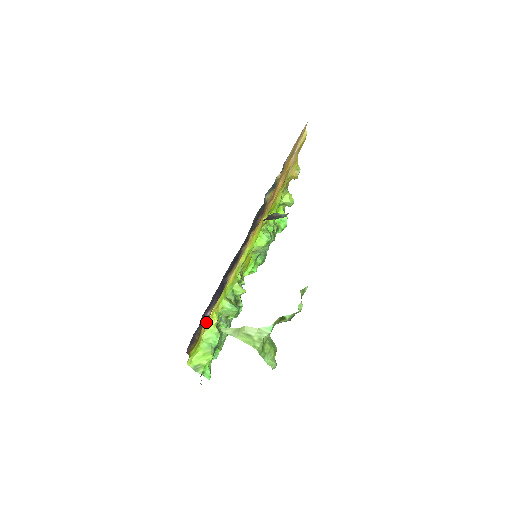
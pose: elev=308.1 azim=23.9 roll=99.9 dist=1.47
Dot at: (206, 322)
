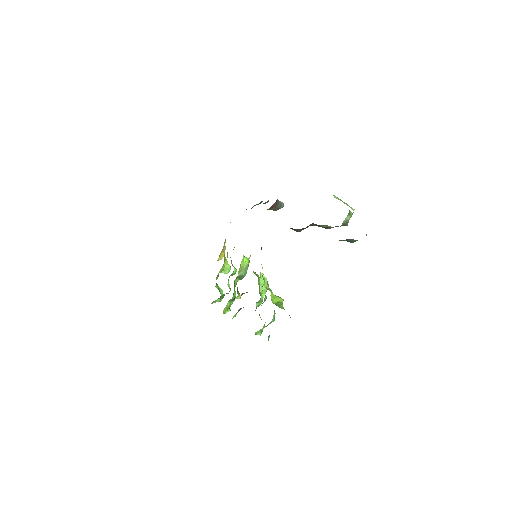
Dot at: occluded
